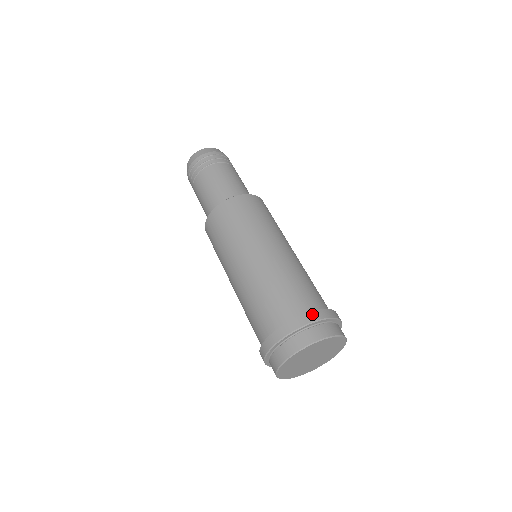
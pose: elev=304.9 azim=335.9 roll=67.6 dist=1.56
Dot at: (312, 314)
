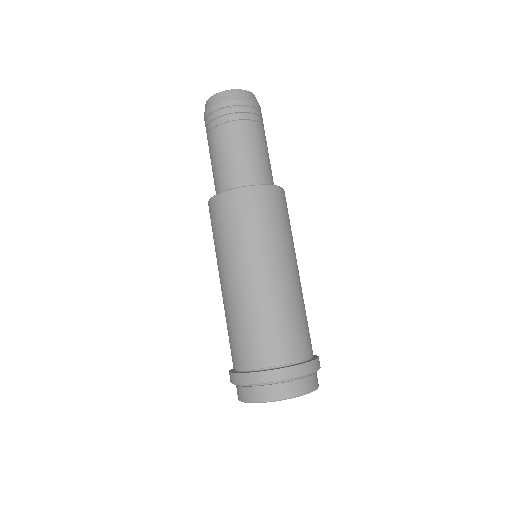
Dot at: (296, 369)
